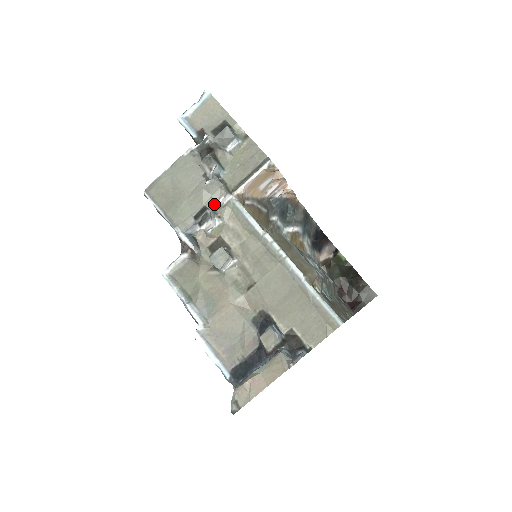
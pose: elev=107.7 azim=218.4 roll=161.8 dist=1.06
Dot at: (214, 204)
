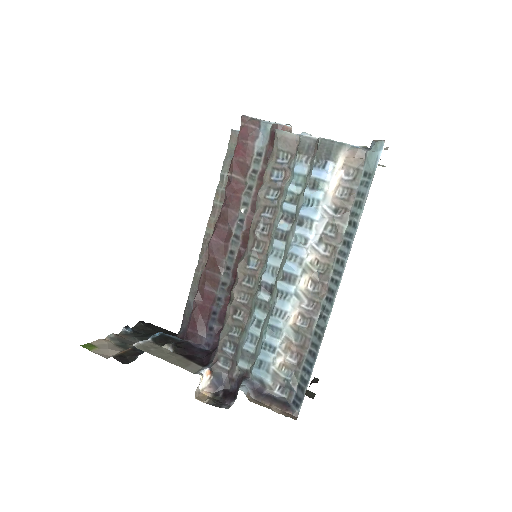
Dot at: occluded
